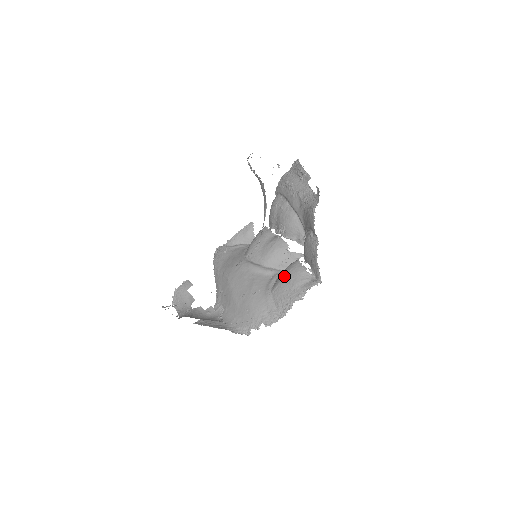
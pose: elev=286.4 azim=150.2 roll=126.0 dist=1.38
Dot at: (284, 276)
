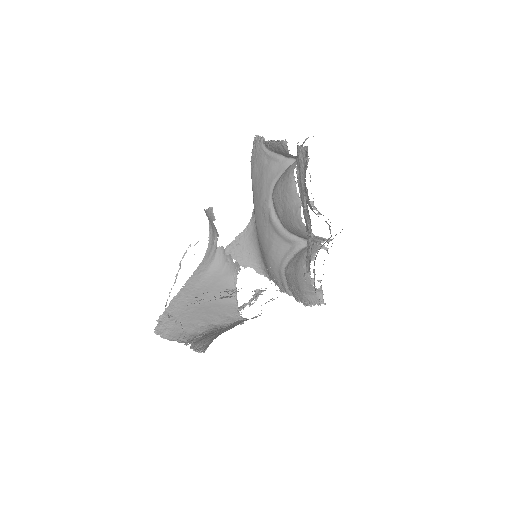
Dot at: (294, 270)
